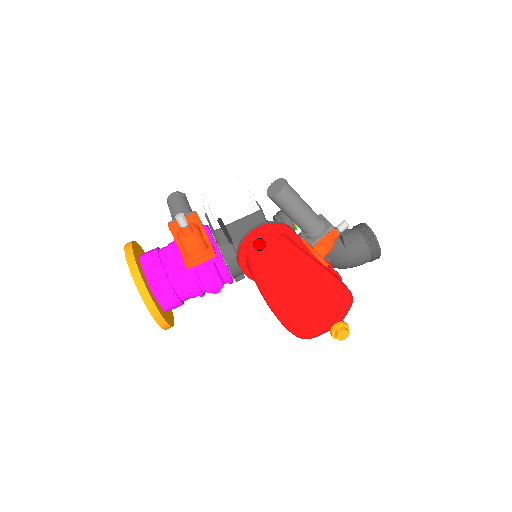
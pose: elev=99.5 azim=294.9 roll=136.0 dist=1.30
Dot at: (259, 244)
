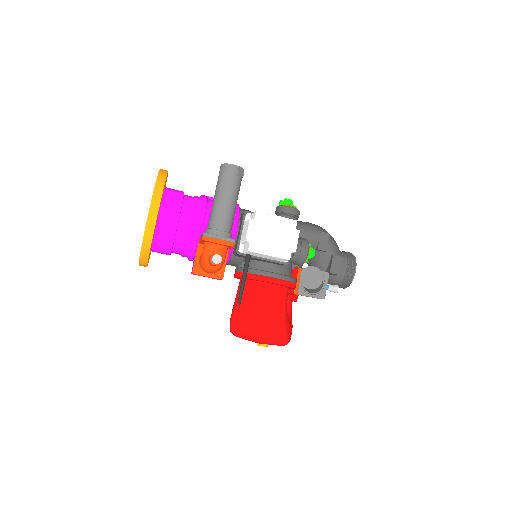
Dot at: (261, 292)
